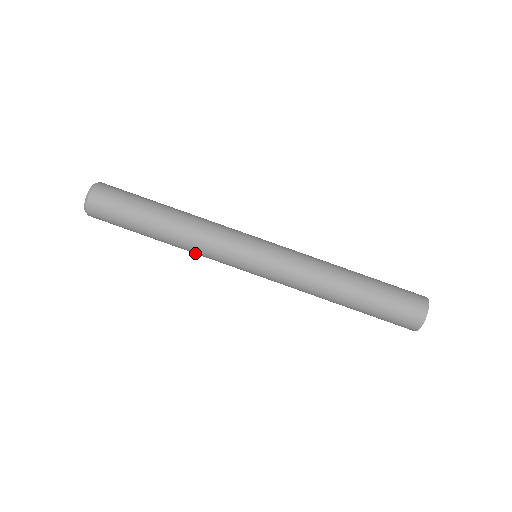
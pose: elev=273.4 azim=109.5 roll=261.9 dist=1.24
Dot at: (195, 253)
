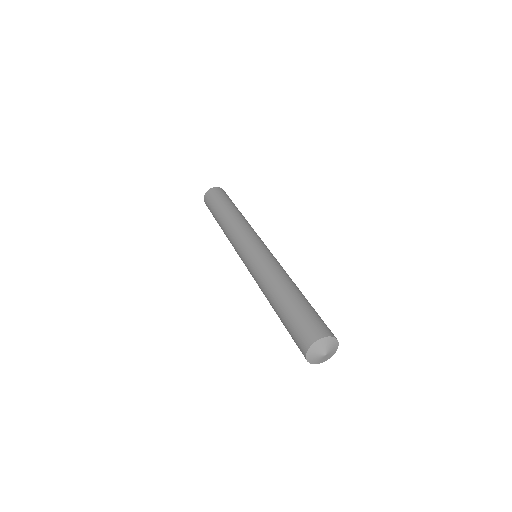
Dot at: (228, 239)
